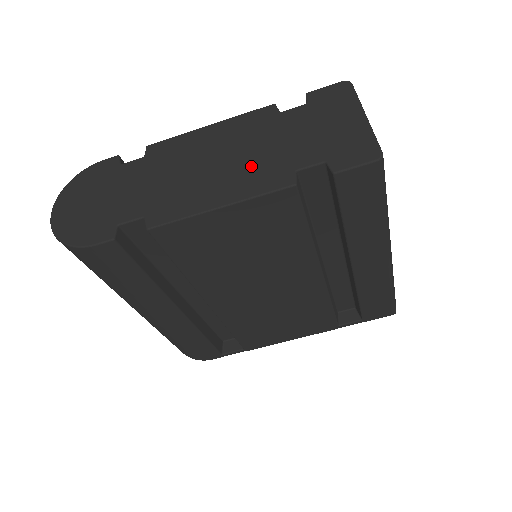
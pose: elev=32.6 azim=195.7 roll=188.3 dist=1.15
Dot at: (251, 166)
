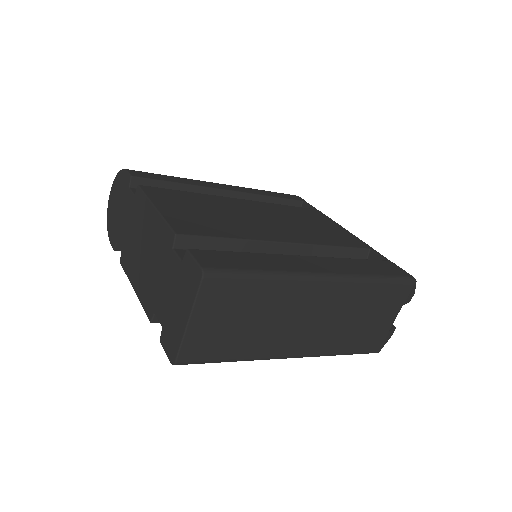
Dot at: (148, 279)
